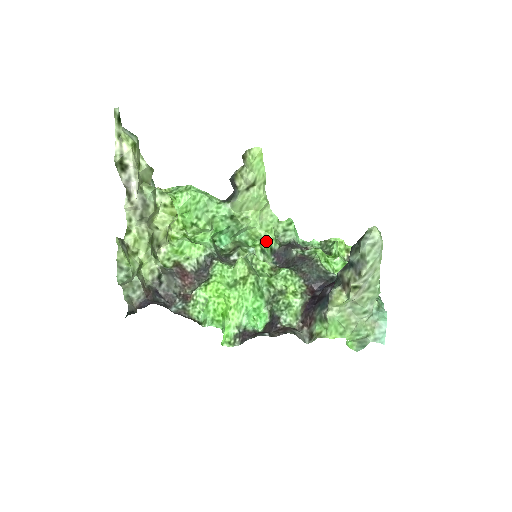
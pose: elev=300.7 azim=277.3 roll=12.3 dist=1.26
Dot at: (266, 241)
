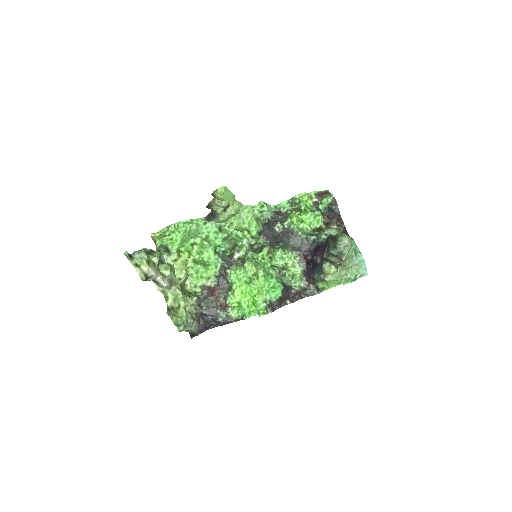
Dot at: (253, 231)
